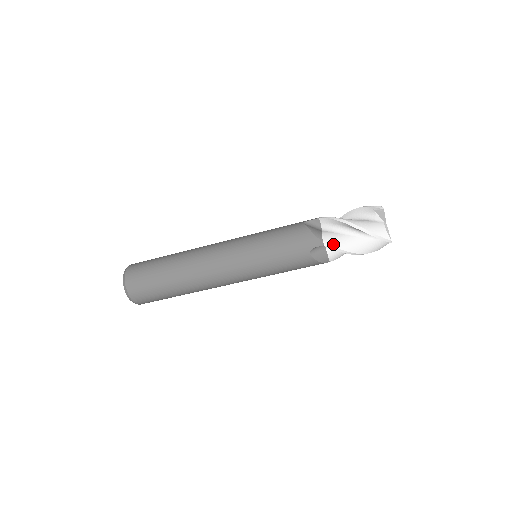
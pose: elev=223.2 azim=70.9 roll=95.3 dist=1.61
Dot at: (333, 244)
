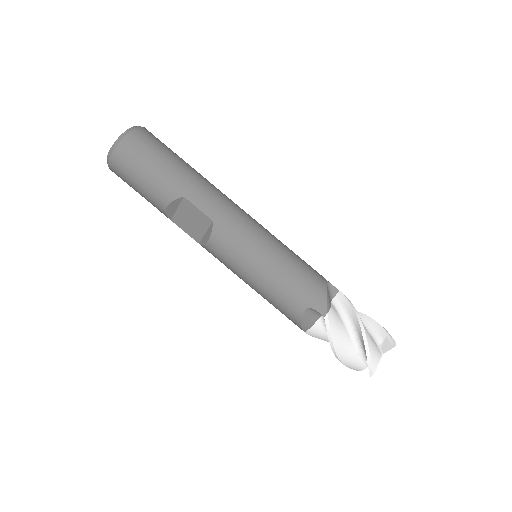
Dot at: (347, 298)
